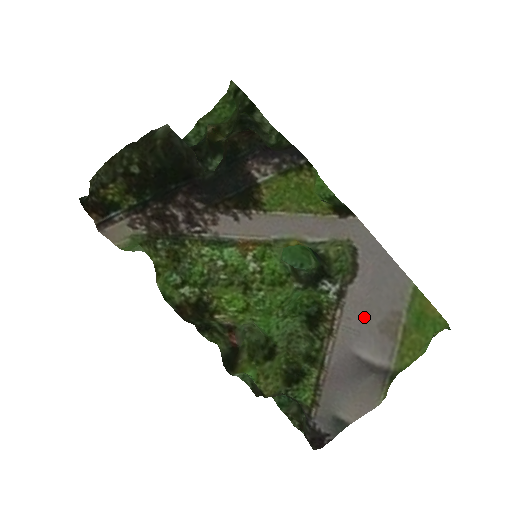
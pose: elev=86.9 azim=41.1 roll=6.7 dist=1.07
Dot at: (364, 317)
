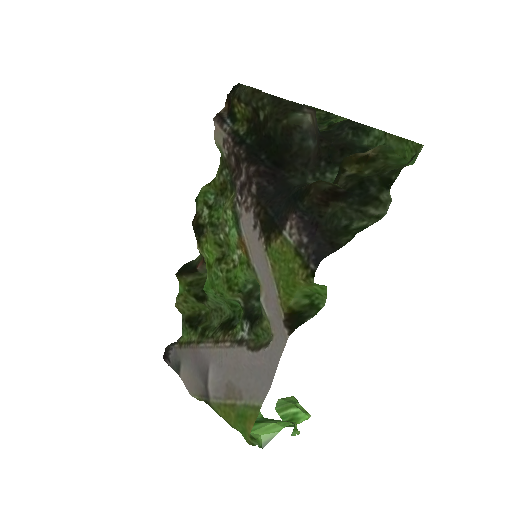
Dot at: (231, 367)
